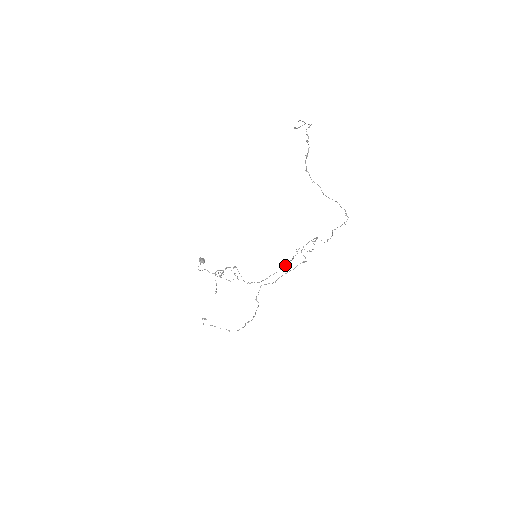
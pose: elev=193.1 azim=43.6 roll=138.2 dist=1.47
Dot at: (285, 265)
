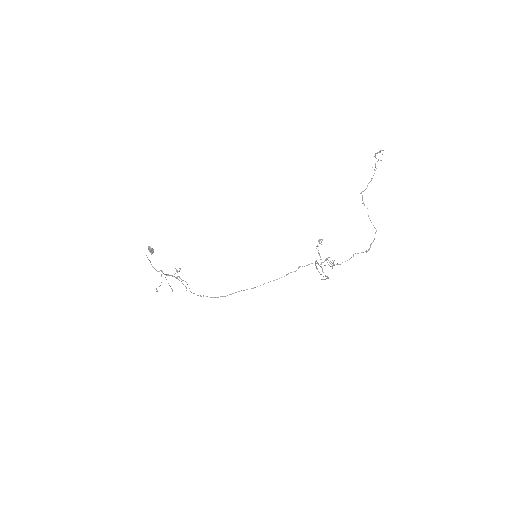
Dot at: (270, 281)
